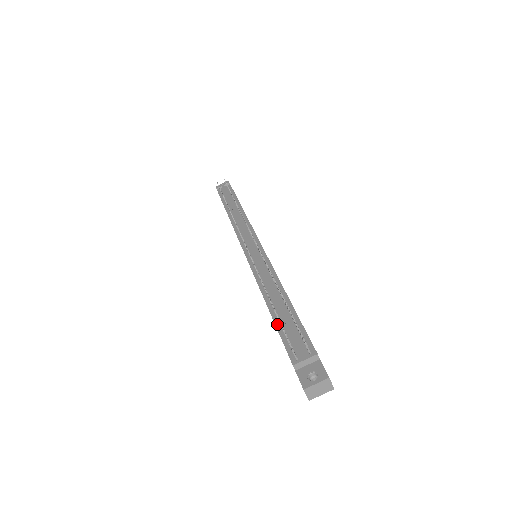
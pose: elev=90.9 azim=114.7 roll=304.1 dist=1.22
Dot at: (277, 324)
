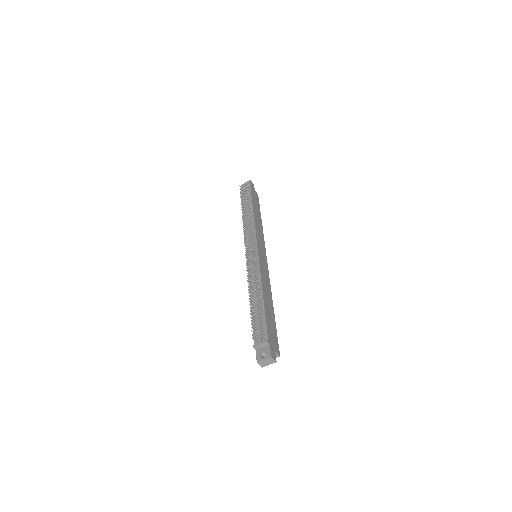
Dot at: (252, 317)
